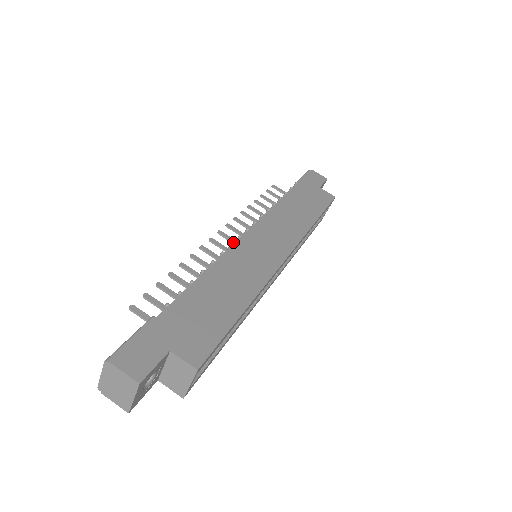
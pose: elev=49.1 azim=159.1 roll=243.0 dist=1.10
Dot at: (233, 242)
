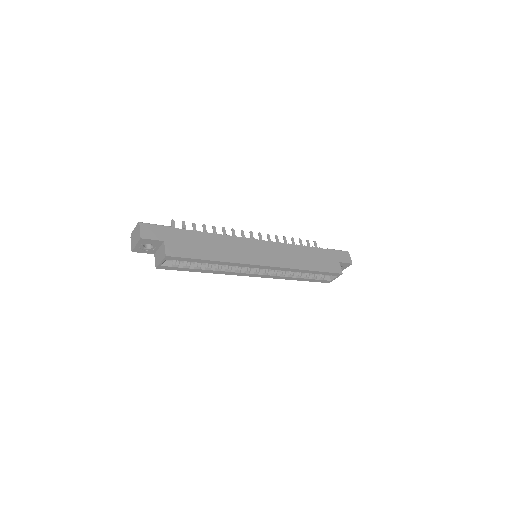
Dot at: occluded
